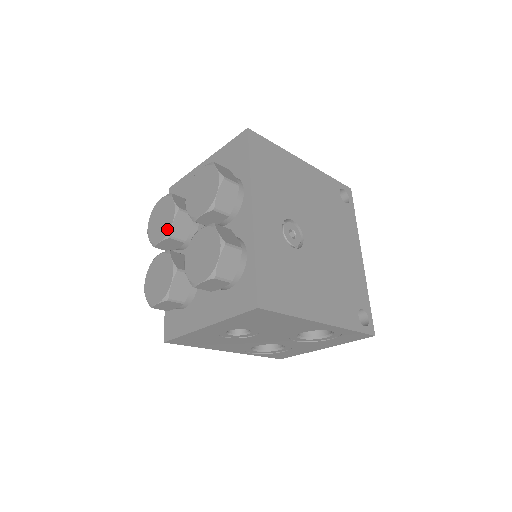
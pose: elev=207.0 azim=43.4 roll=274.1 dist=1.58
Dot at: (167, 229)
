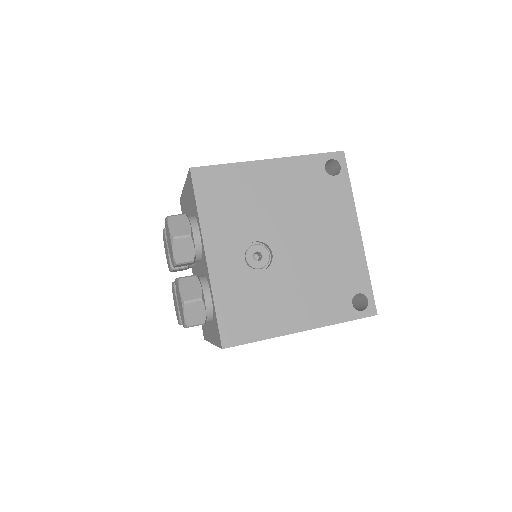
Dot at: (169, 263)
